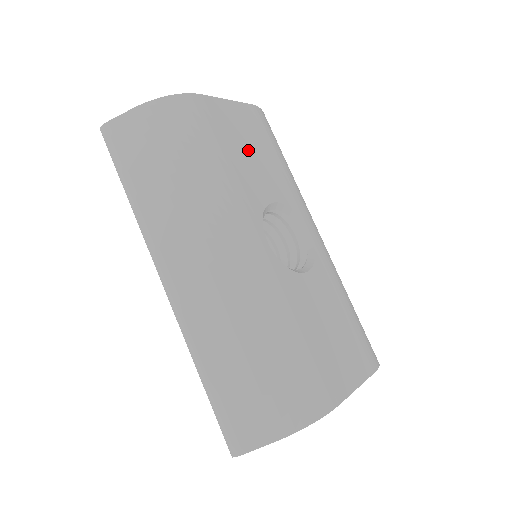
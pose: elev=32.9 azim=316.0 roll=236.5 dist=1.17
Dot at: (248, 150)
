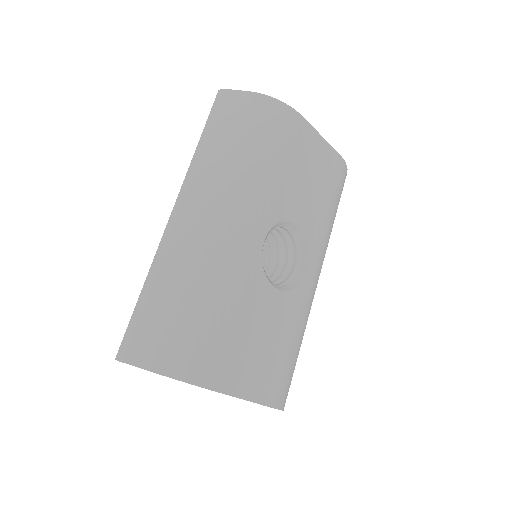
Dot at: (307, 177)
